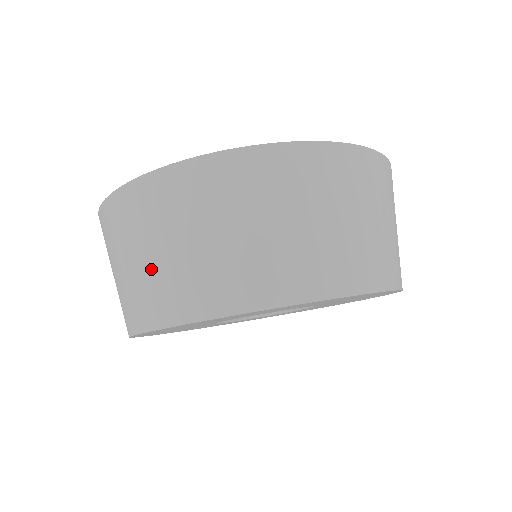
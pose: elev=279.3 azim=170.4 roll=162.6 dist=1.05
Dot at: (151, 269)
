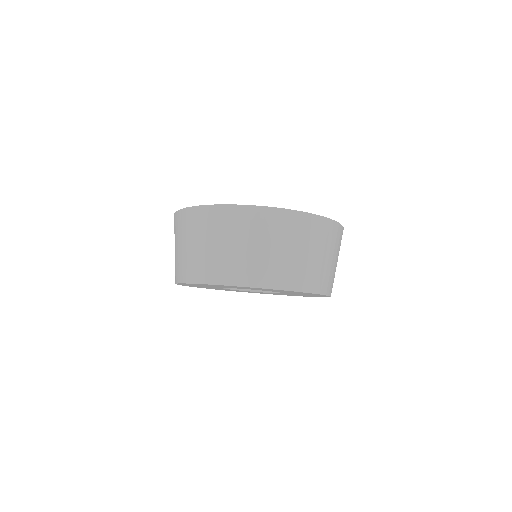
Dot at: (198, 253)
